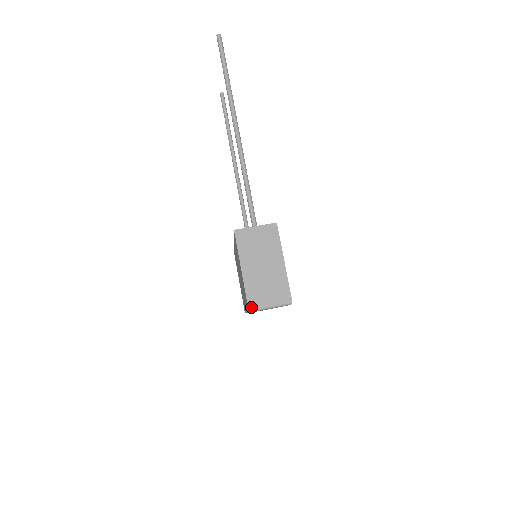
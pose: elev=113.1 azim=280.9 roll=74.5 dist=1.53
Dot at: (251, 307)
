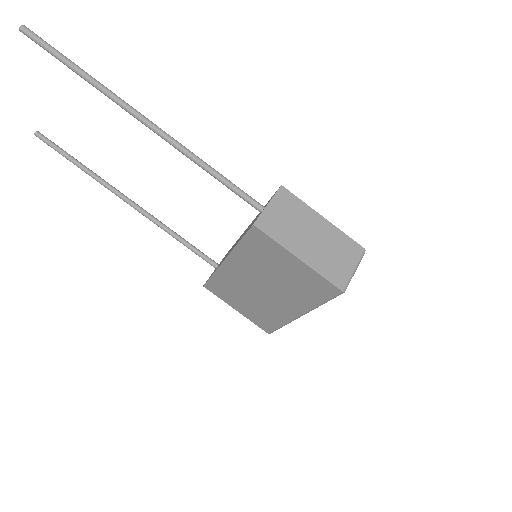
Dot at: (342, 287)
